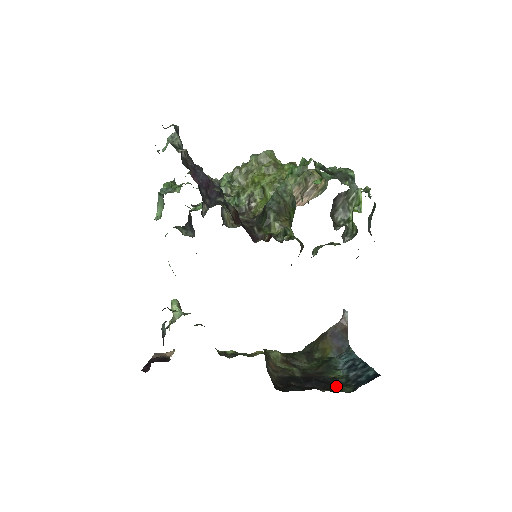
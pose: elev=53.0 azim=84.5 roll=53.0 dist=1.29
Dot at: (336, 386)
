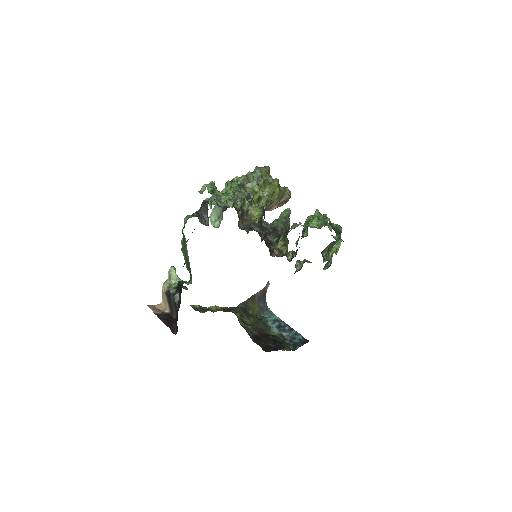
Dot at: (284, 345)
